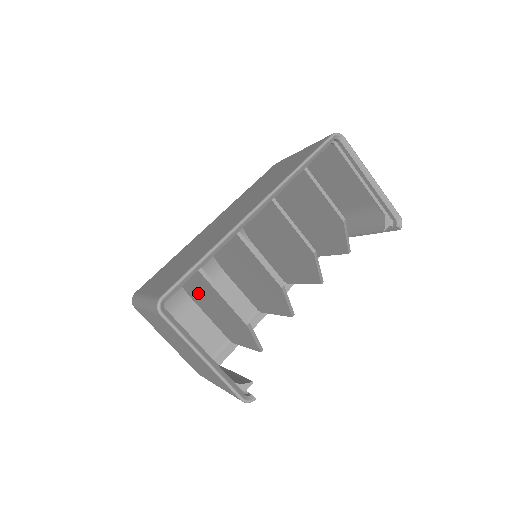
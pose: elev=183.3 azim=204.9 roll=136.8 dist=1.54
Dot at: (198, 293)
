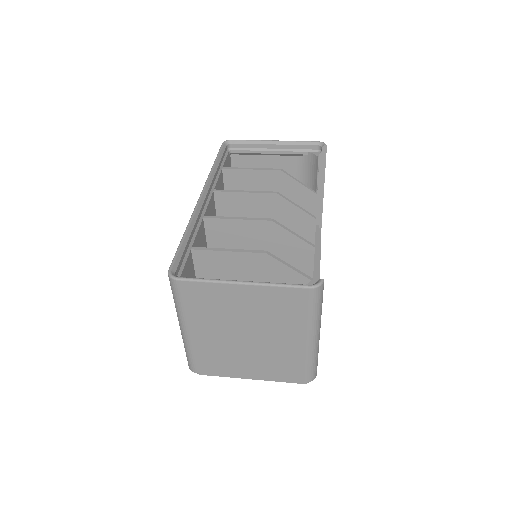
Dot at: occluded
